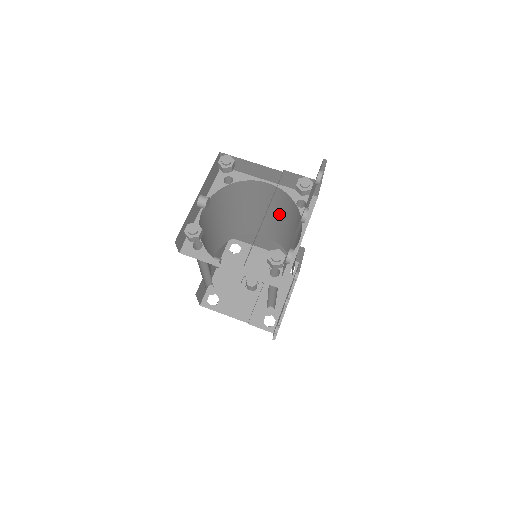
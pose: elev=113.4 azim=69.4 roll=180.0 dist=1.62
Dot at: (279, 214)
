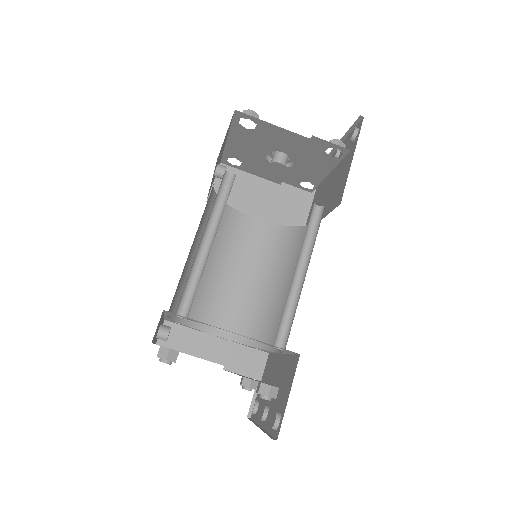
Dot at: occluded
